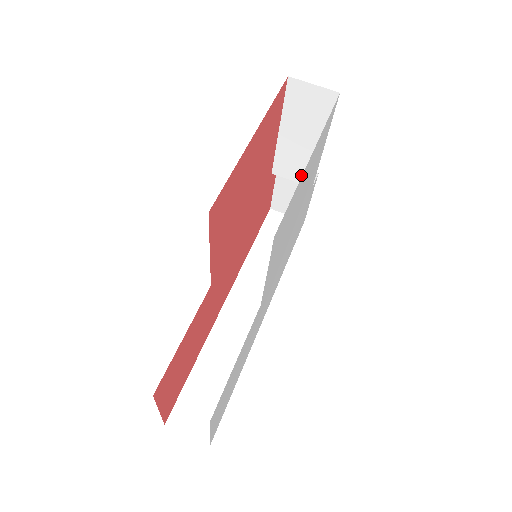
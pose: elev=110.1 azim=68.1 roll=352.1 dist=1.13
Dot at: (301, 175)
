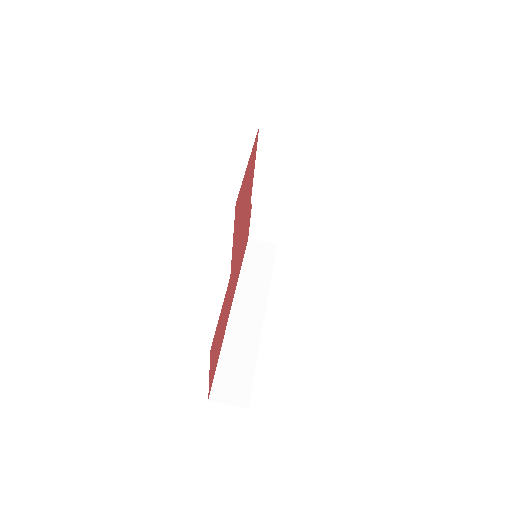
Dot at: (274, 200)
